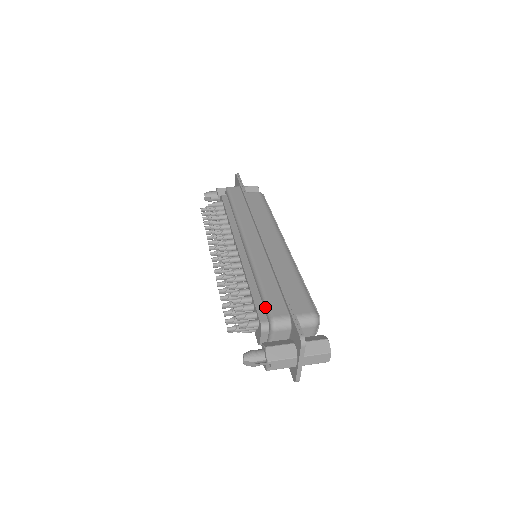
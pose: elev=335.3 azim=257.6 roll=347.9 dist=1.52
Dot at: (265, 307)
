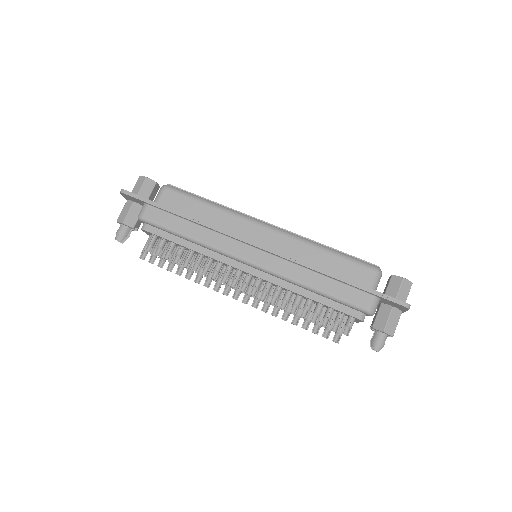
Dot at: (350, 307)
